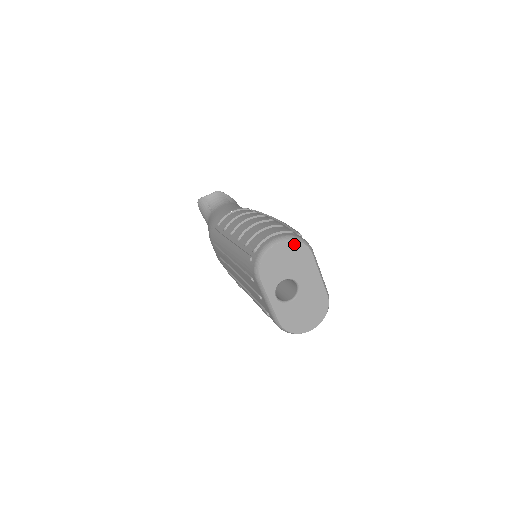
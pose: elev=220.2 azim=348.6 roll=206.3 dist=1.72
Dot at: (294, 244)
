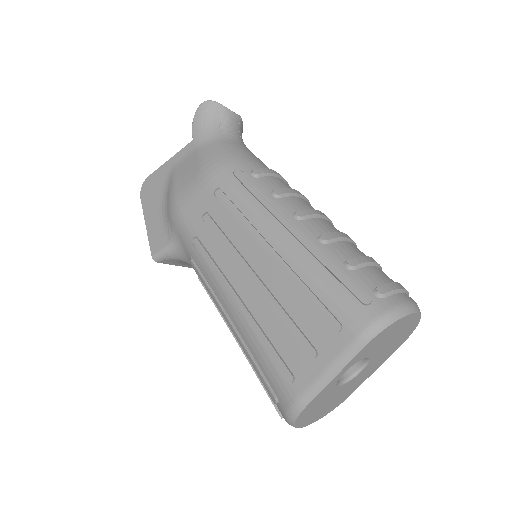
Dot at: (415, 323)
